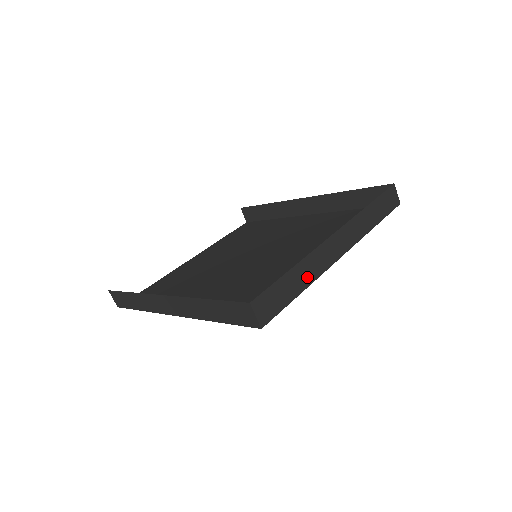
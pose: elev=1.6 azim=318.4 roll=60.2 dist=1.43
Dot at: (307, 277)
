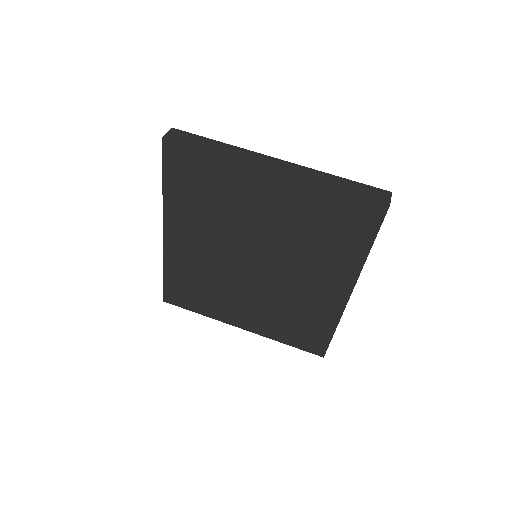
Dot at: (225, 152)
